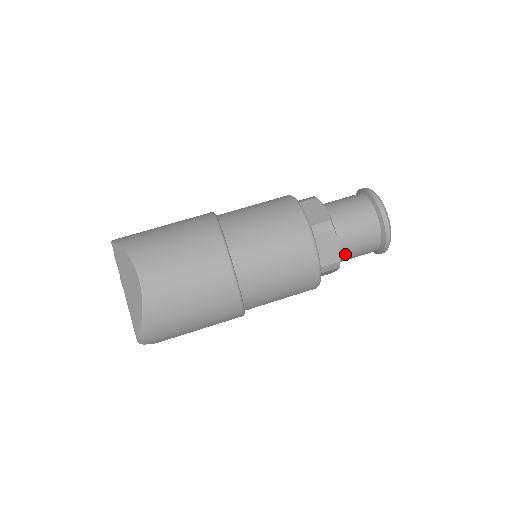
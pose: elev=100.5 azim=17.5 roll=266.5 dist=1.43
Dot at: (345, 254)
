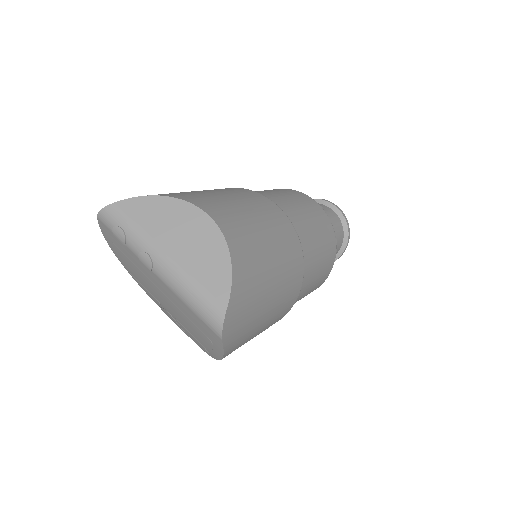
Dot at: occluded
